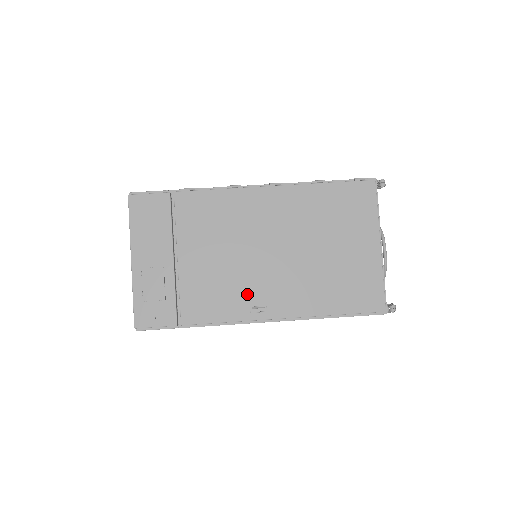
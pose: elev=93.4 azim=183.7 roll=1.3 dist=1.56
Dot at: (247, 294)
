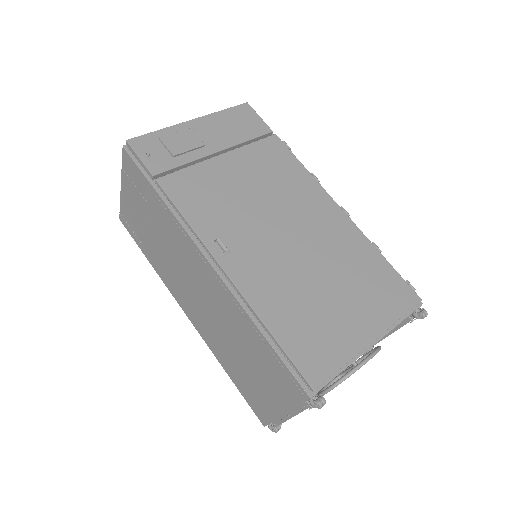
Dot at: (229, 228)
